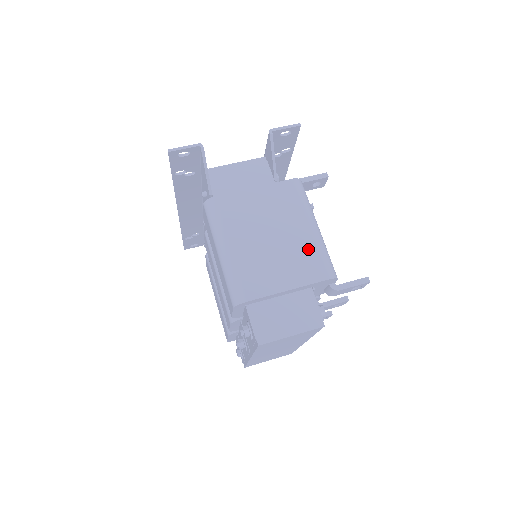
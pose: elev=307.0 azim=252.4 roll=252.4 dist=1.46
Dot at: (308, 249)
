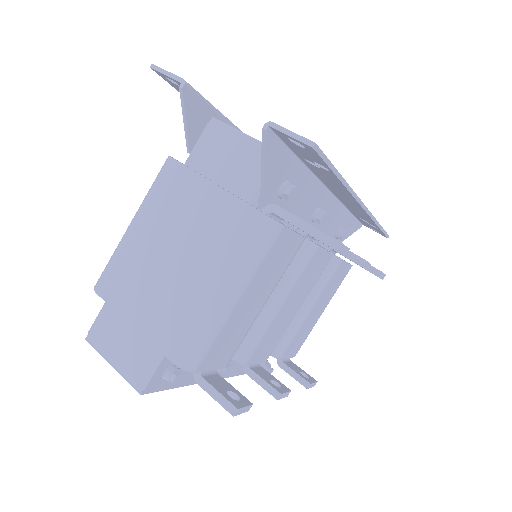
Dot at: (188, 309)
